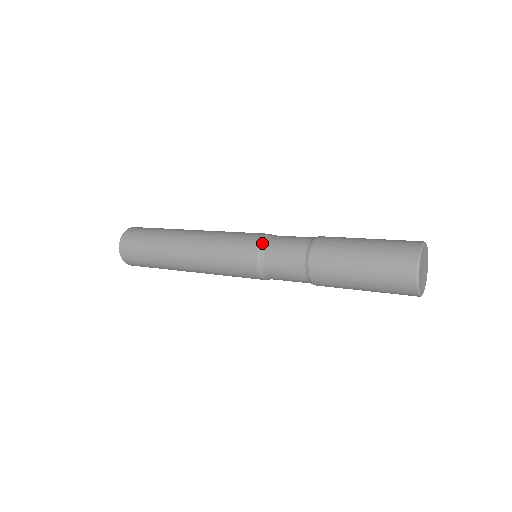
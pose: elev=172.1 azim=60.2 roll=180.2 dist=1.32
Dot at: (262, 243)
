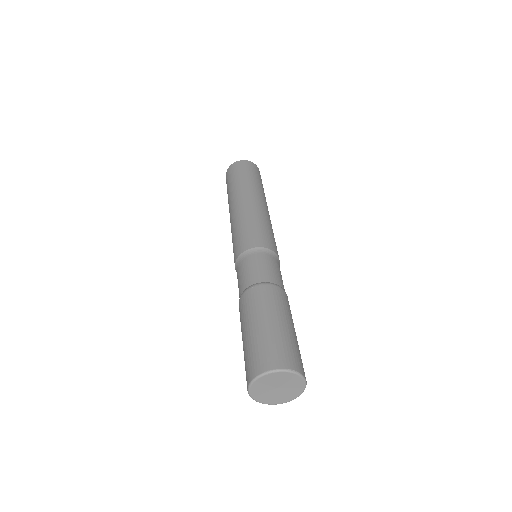
Dot at: (253, 249)
